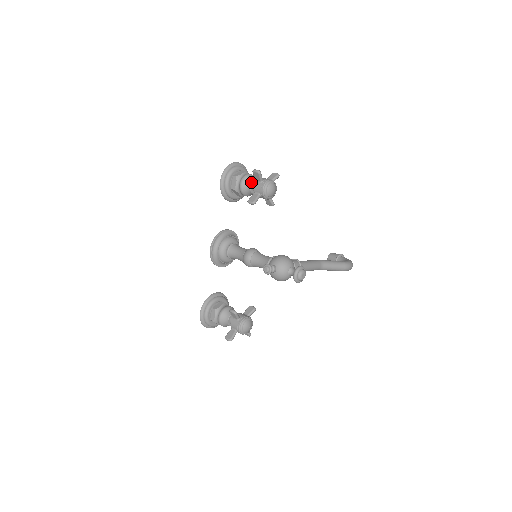
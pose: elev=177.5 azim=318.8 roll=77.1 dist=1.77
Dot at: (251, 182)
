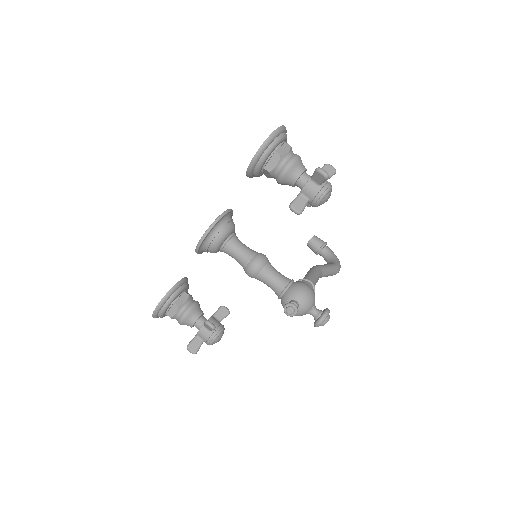
Dot at: (300, 174)
